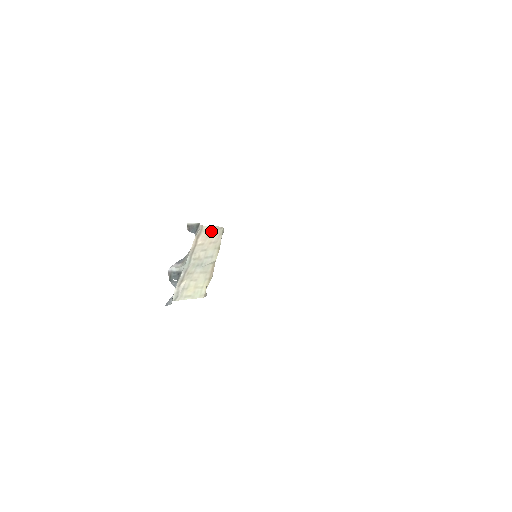
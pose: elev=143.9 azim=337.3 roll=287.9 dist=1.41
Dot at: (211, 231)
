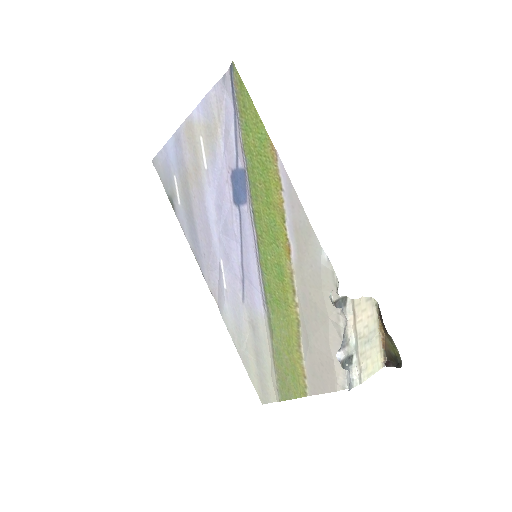
Dot at: (364, 304)
